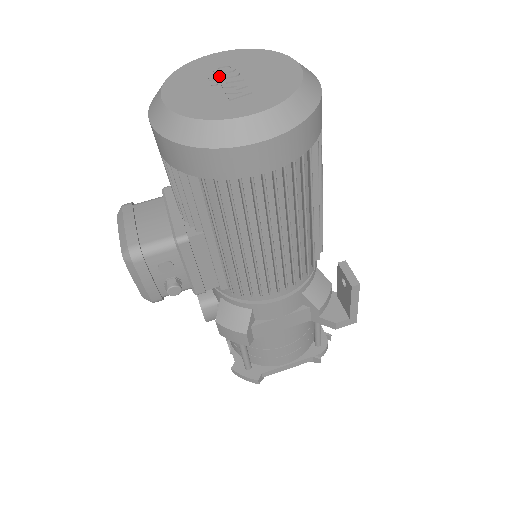
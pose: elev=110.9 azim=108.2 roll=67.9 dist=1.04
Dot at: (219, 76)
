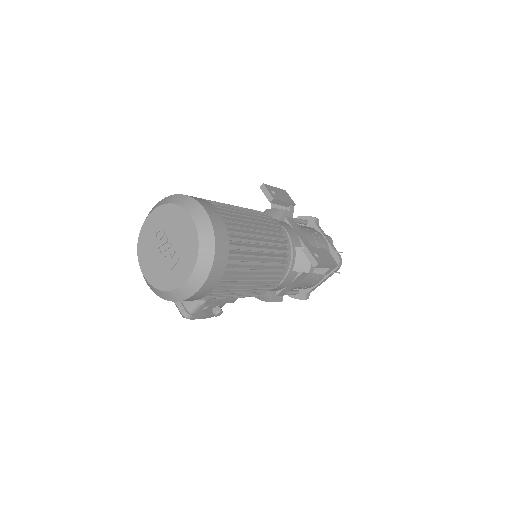
Dot at: (159, 245)
